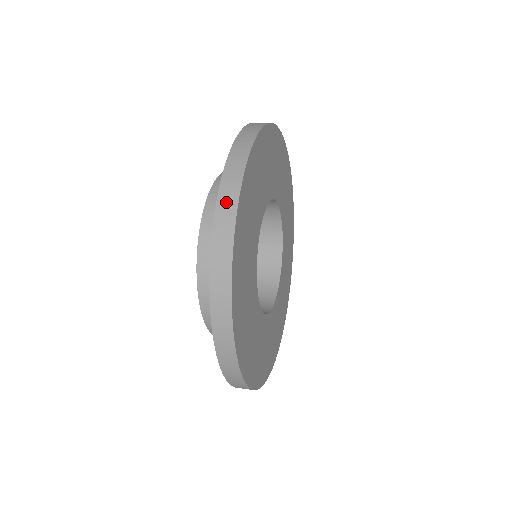
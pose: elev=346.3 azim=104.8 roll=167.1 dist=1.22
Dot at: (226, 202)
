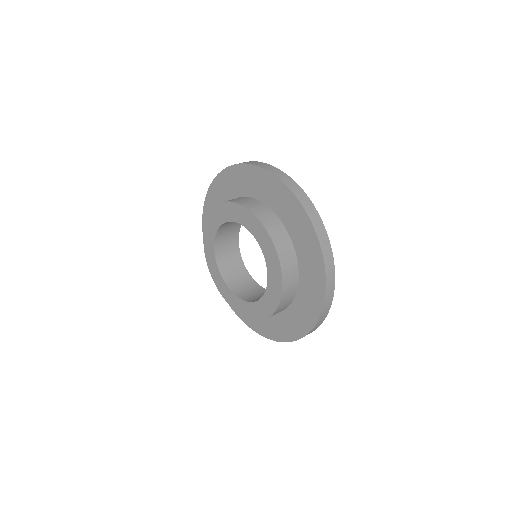
Dot at: (303, 198)
